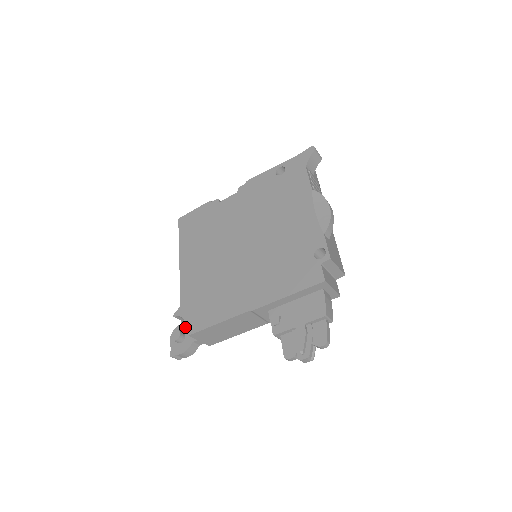
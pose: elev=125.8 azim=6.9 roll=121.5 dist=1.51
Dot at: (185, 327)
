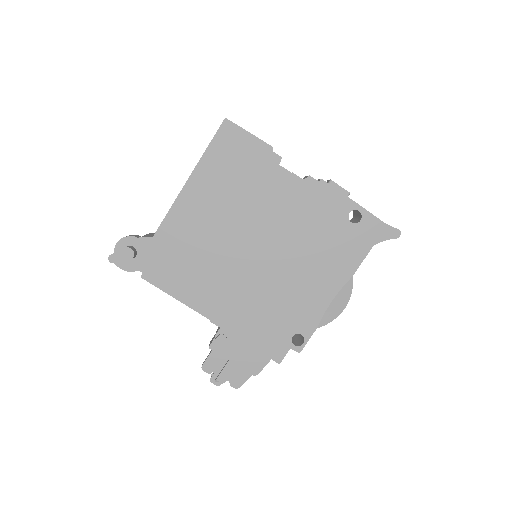
Dot at: (142, 248)
